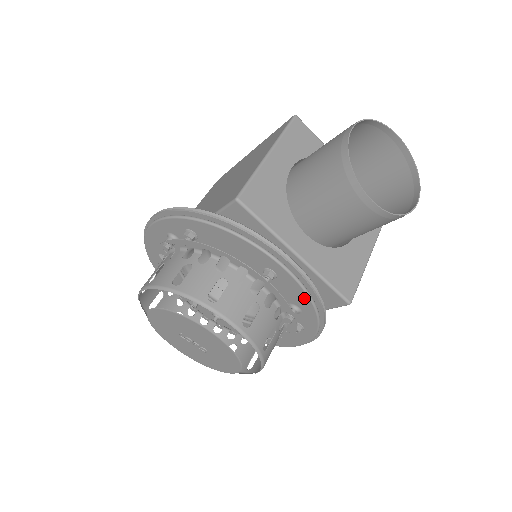
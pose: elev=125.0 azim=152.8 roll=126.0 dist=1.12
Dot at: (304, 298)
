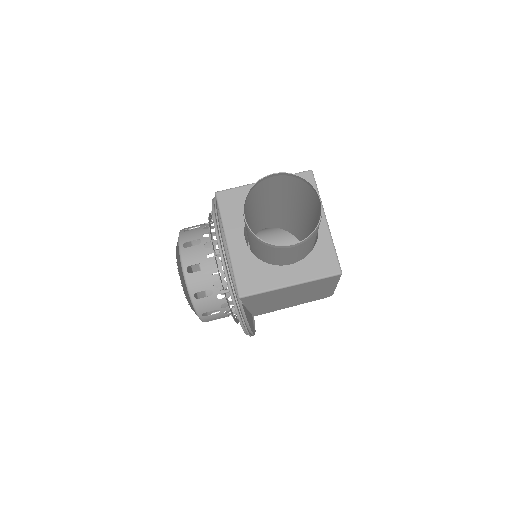
Dot at: (227, 279)
